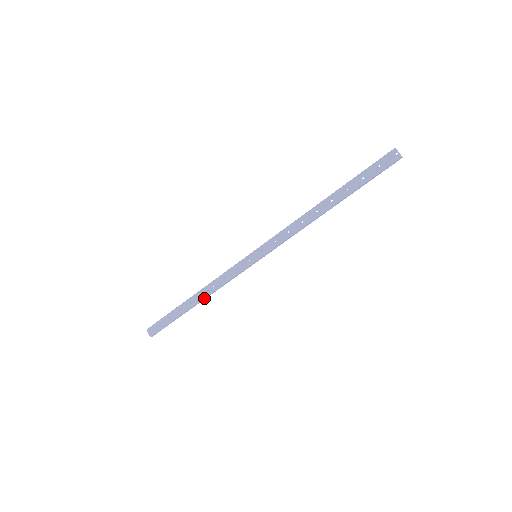
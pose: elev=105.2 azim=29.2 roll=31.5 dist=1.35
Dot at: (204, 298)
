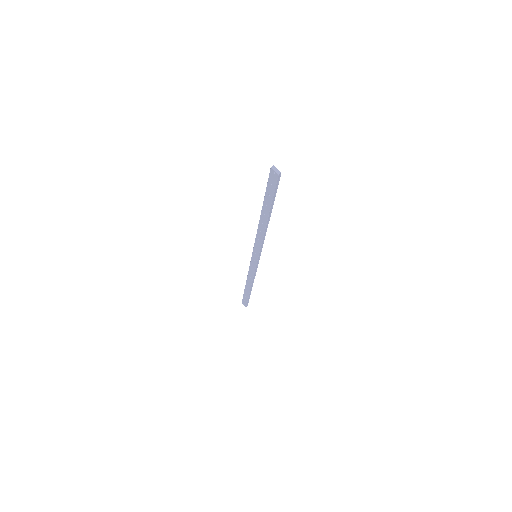
Dot at: (251, 285)
